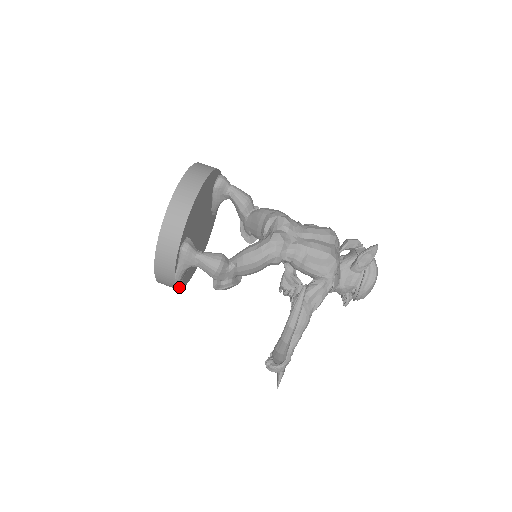
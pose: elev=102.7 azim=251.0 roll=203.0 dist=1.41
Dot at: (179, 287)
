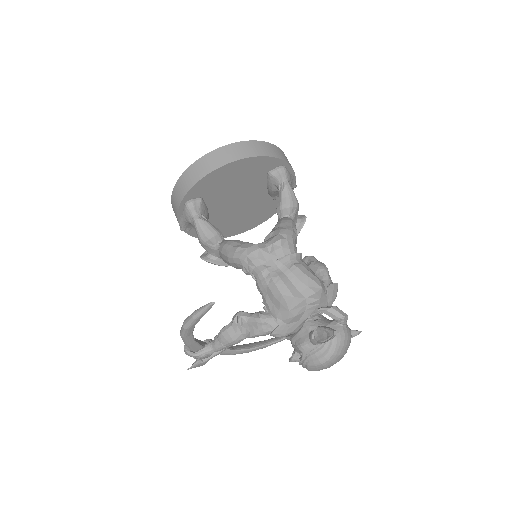
Dot at: (195, 235)
